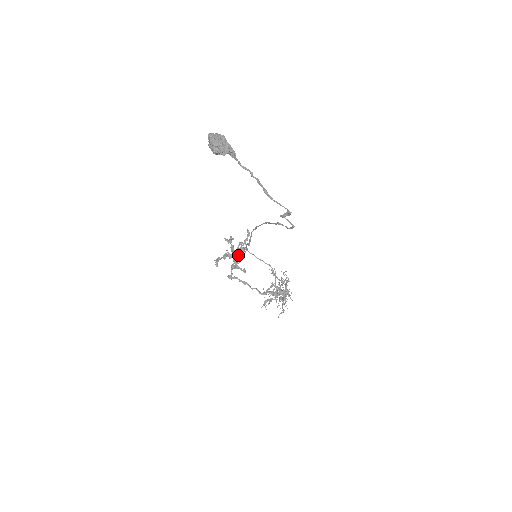
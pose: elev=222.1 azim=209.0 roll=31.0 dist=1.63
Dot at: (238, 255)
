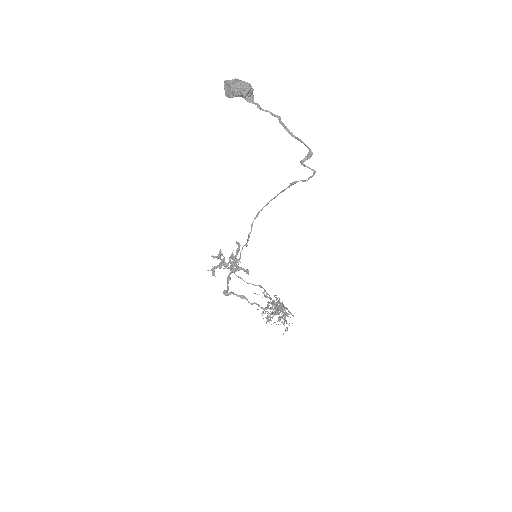
Dot at: occluded
